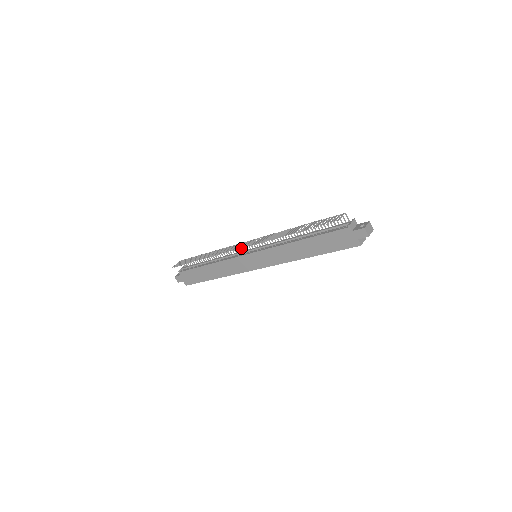
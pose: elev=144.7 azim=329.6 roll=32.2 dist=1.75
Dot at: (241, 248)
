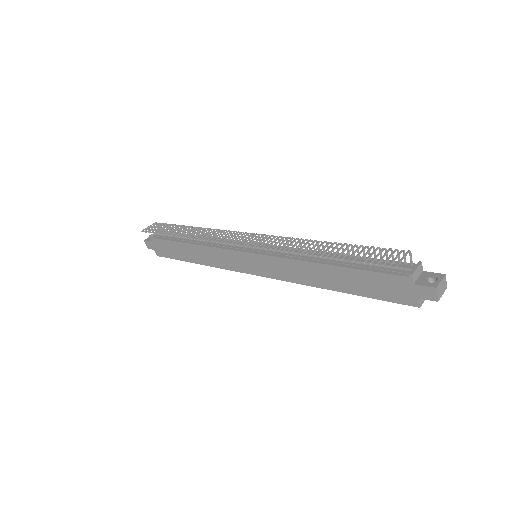
Dot at: occluded
